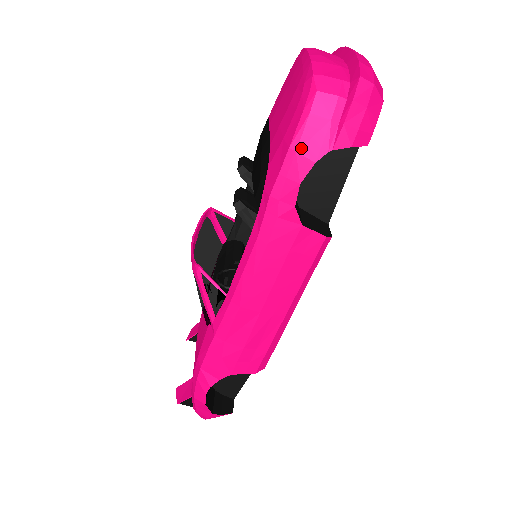
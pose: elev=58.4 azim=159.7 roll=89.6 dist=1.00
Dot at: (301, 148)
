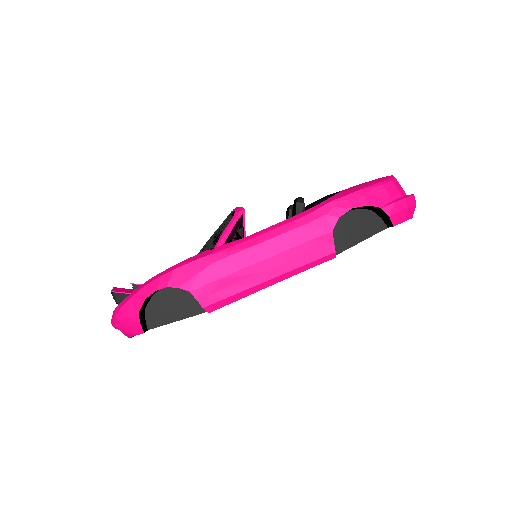
Dot at: (367, 194)
